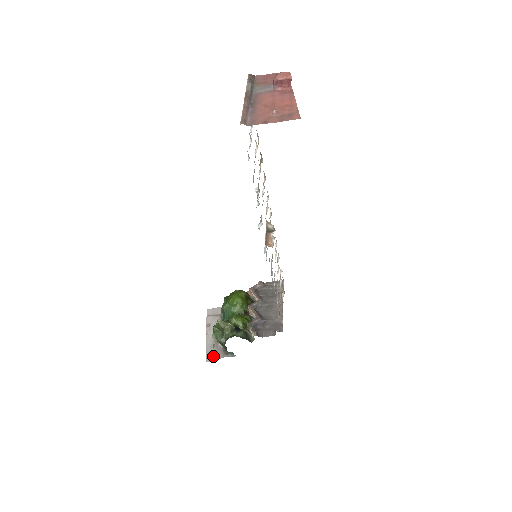
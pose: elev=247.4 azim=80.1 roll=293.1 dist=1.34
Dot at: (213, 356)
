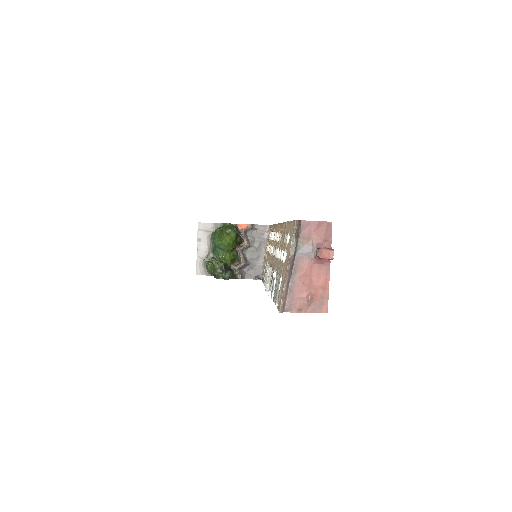
Dot at: (202, 271)
